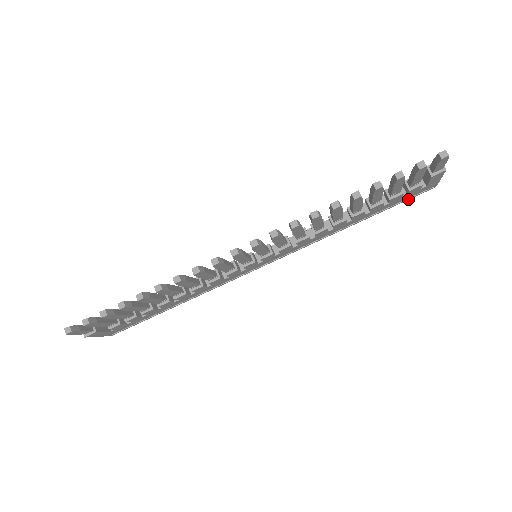
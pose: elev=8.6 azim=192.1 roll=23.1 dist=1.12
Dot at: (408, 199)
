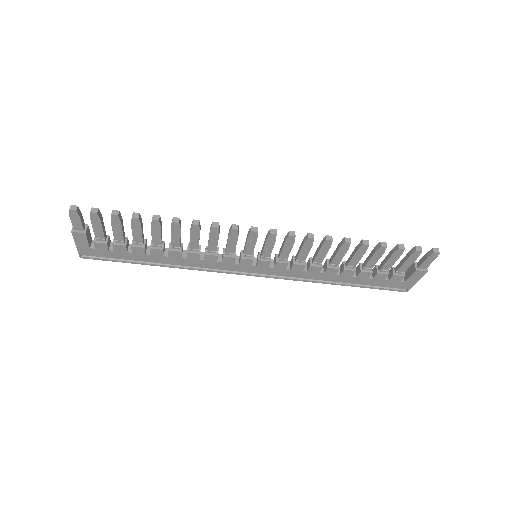
Dot at: (384, 289)
